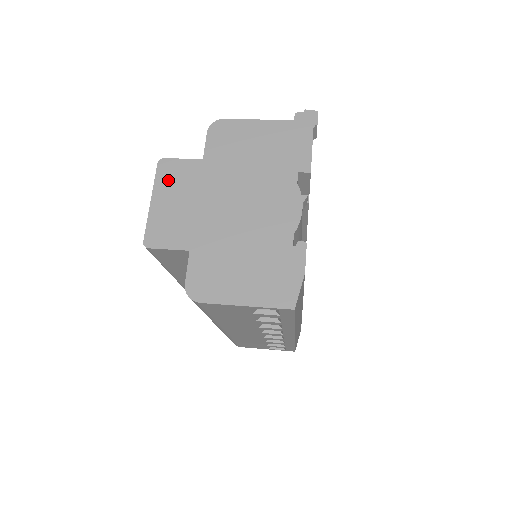
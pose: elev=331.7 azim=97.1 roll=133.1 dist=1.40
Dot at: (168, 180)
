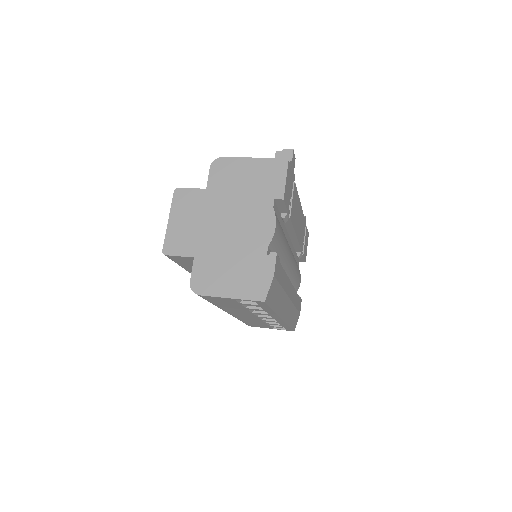
Dot at: (181, 205)
